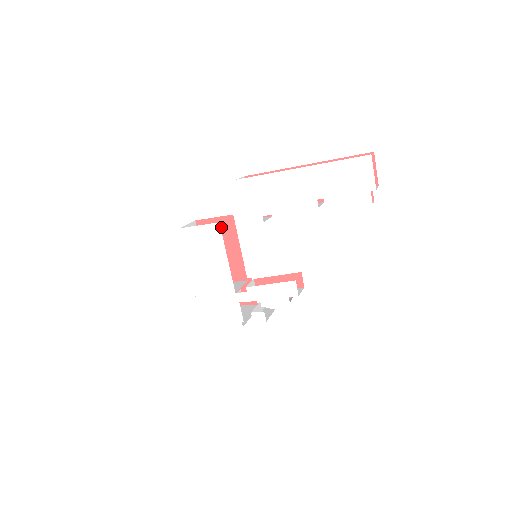
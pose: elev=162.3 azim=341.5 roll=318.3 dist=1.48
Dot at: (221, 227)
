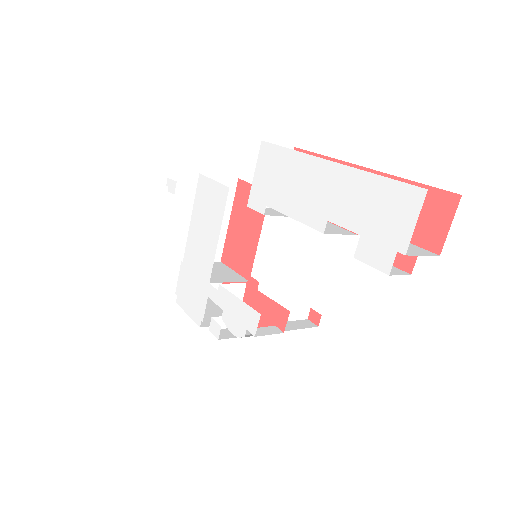
Dot at: occluded
